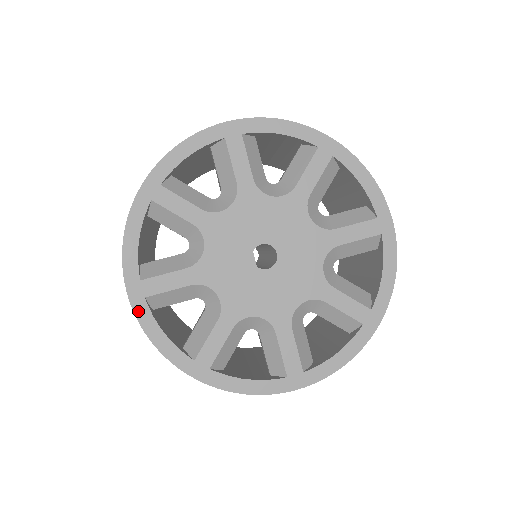
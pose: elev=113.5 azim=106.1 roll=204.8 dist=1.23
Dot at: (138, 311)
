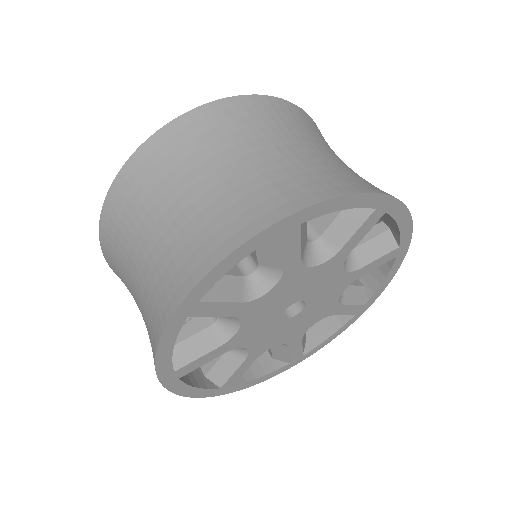
Dot at: (172, 388)
